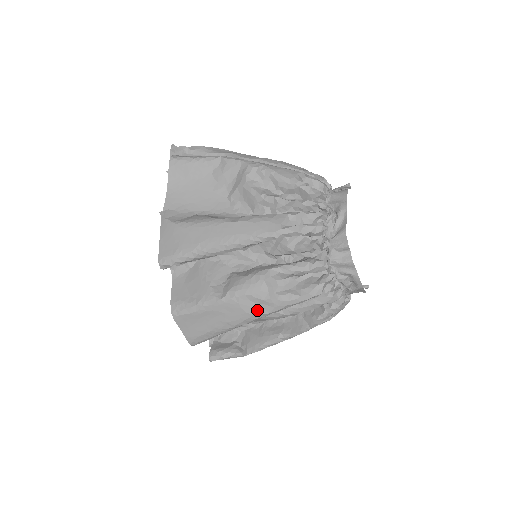
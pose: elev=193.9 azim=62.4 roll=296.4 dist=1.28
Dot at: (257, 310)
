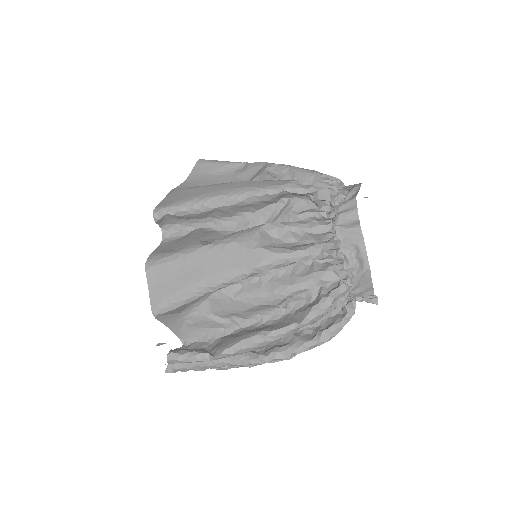
Dot at: (242, 262)
